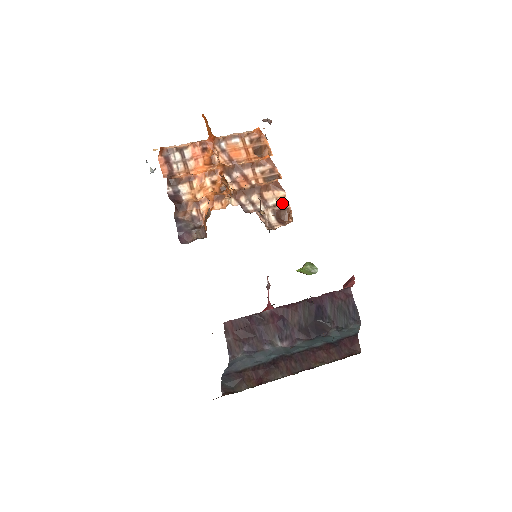
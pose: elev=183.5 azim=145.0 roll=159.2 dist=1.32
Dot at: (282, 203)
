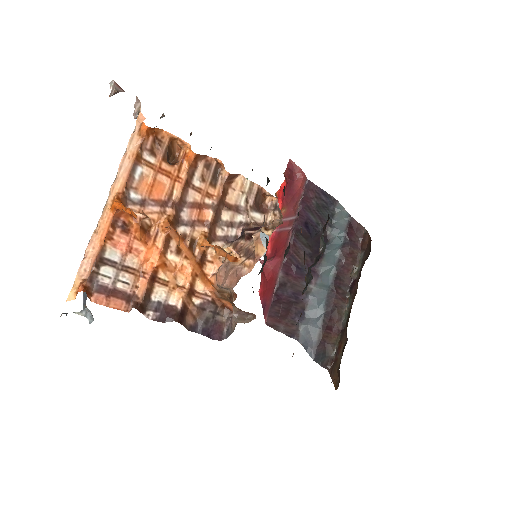
Dot at: (249, 190)
